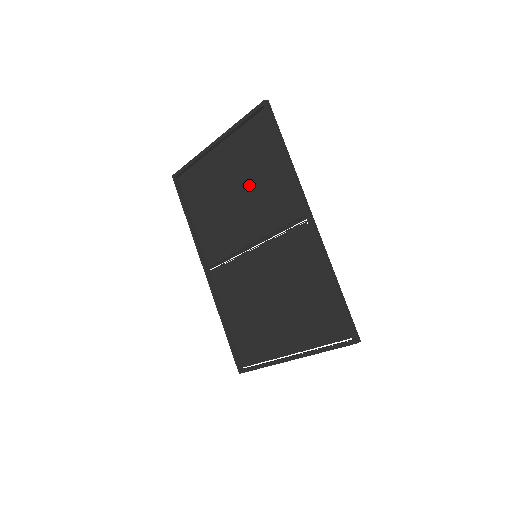
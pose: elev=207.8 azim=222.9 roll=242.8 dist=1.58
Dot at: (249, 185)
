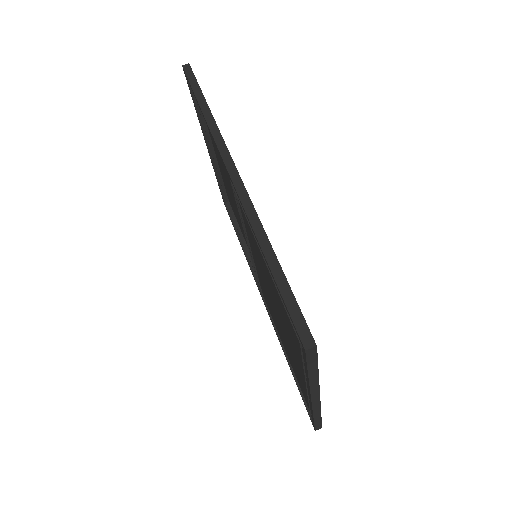
Dot at: (226, 171)
